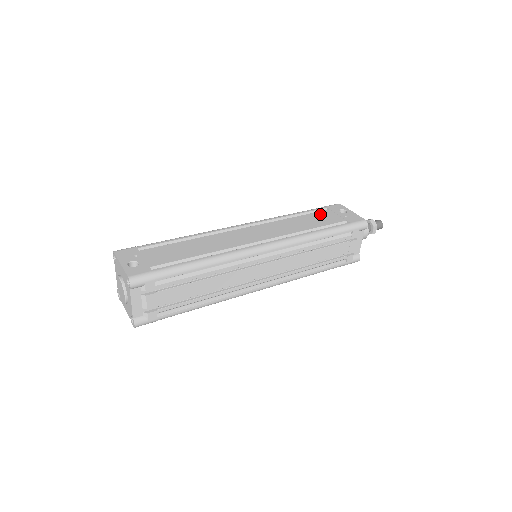
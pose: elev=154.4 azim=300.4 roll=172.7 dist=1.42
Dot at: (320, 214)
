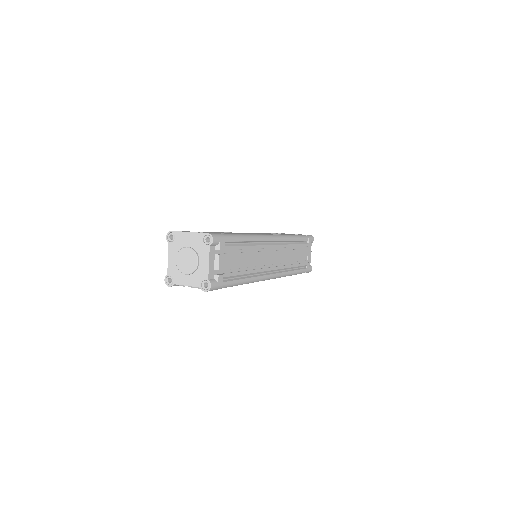
Dot at: occluded
